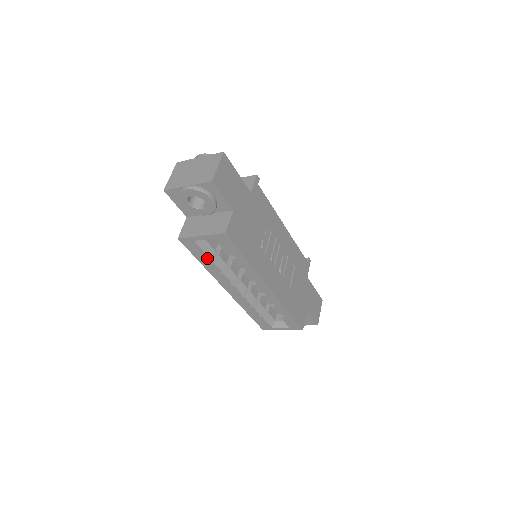
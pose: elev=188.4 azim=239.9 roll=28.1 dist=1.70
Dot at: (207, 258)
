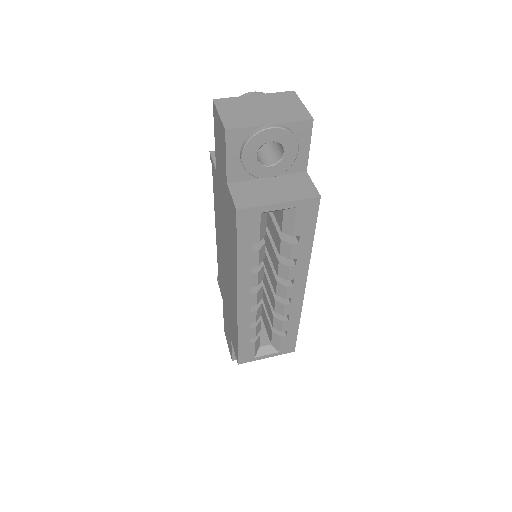
Dot at: (251, 246)
